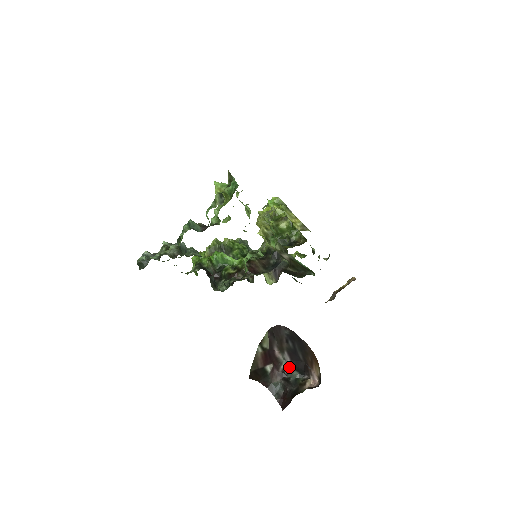
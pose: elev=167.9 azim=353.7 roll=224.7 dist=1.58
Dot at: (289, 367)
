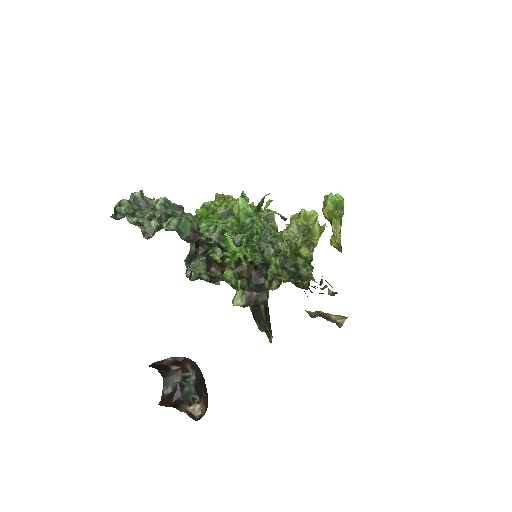
Dot at: (192, 380)
